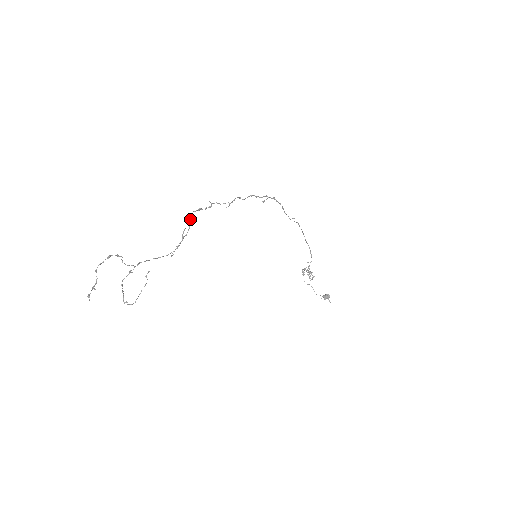
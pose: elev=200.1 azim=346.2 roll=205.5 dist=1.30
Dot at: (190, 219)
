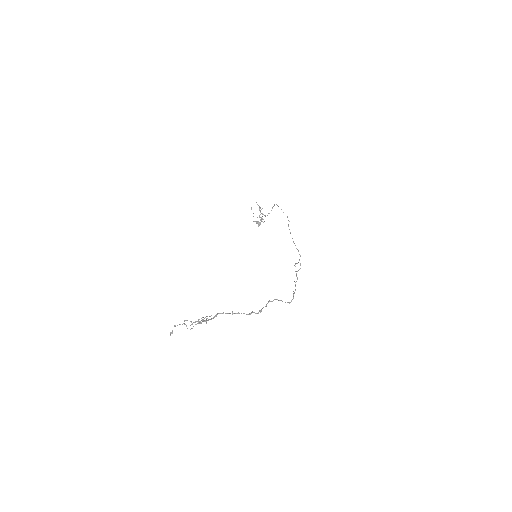
Dot at: occluded
